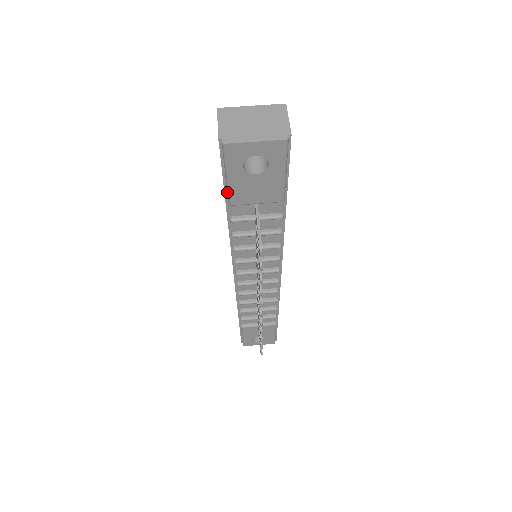
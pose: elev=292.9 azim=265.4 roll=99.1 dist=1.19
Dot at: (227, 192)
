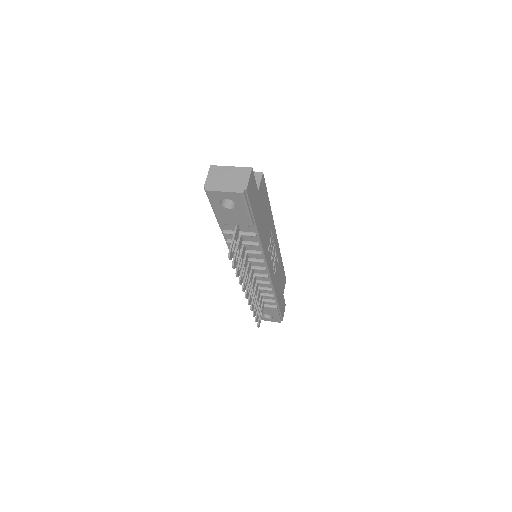
Dot at: (215, 216)
